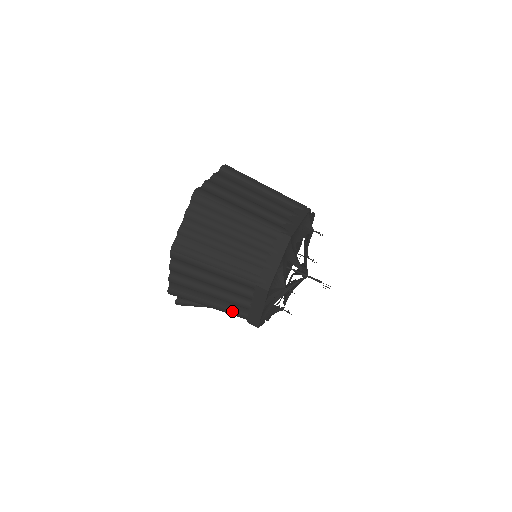
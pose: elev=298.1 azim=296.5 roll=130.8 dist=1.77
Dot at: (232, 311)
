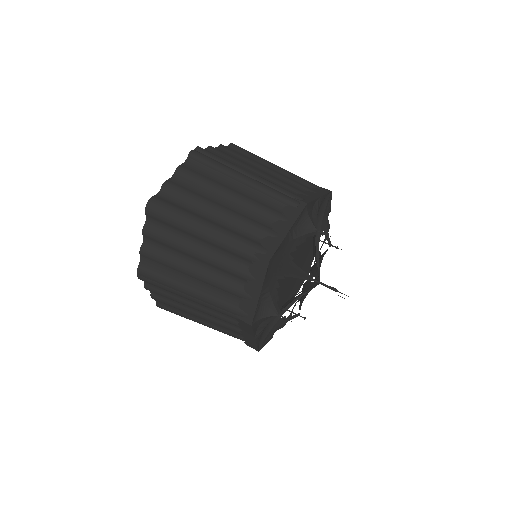
Dot at: (226, 333)
